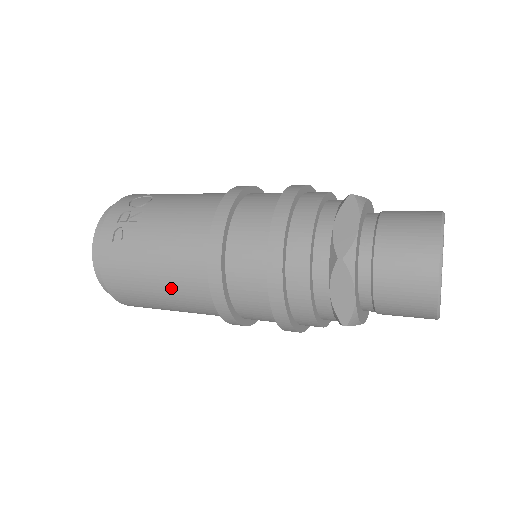
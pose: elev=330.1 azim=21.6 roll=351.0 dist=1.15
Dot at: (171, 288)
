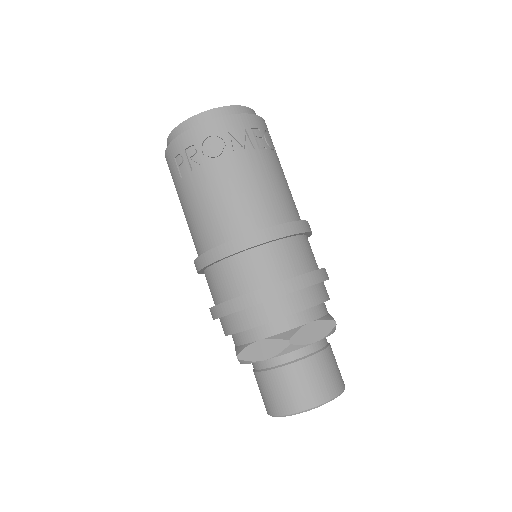
Dot at: occluded
